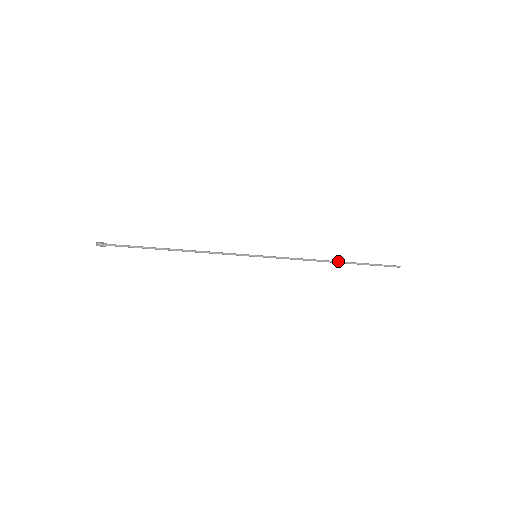
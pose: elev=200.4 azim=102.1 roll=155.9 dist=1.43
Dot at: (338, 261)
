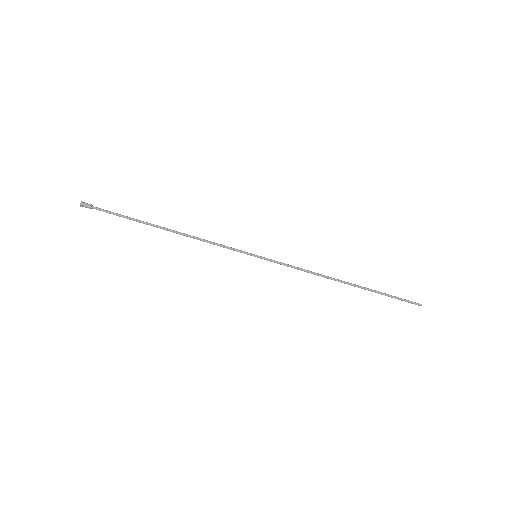
Dot at: (349, 283)
